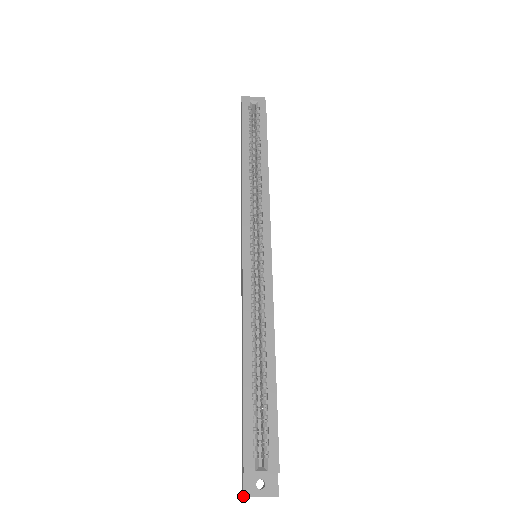
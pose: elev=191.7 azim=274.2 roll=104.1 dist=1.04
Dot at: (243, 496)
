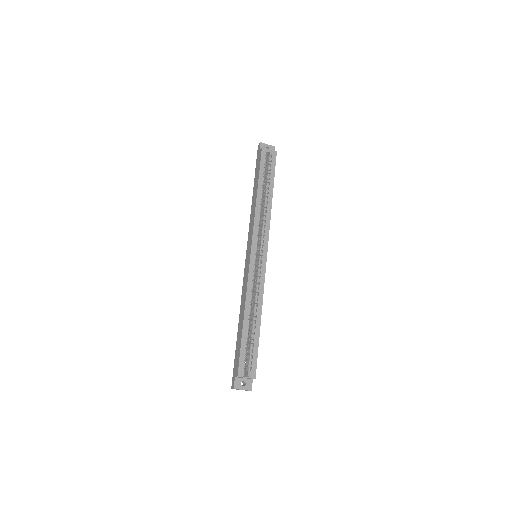
Dot at: (234, 388)
